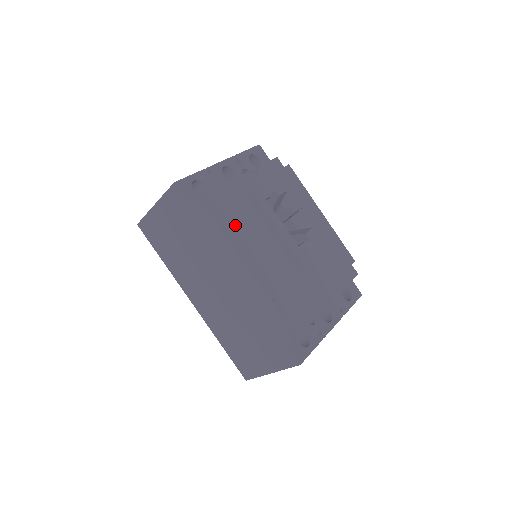
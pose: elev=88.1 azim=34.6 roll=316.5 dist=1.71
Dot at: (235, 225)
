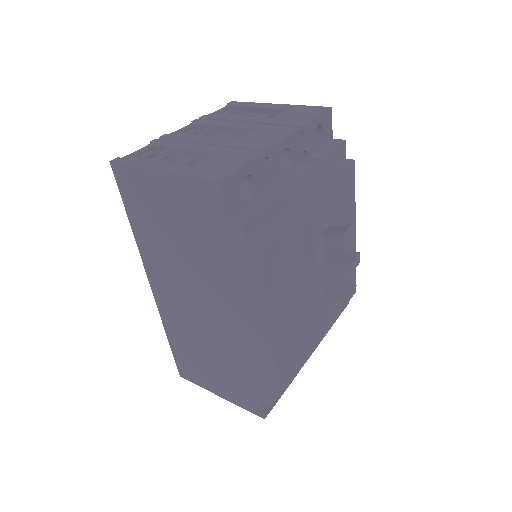
Dot at: (277, 271)
